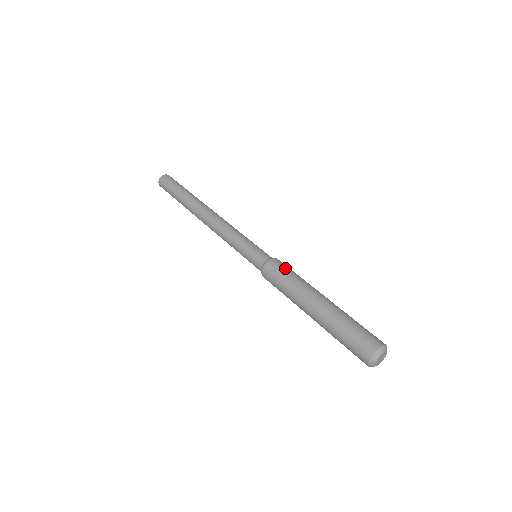
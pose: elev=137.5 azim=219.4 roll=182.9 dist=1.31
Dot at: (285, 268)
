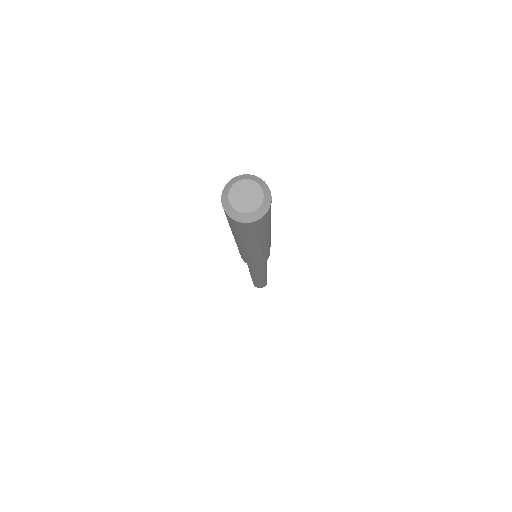
Dot at: occluded
